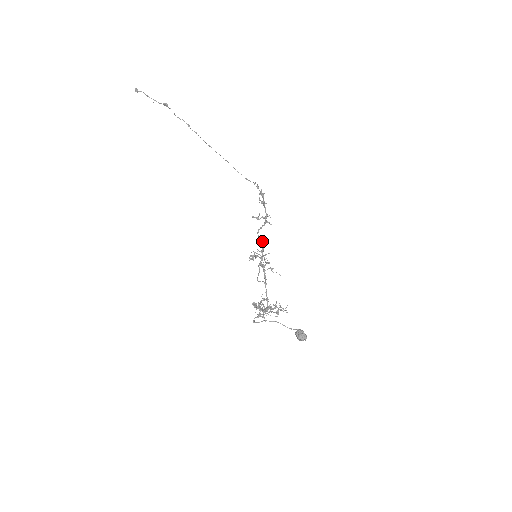
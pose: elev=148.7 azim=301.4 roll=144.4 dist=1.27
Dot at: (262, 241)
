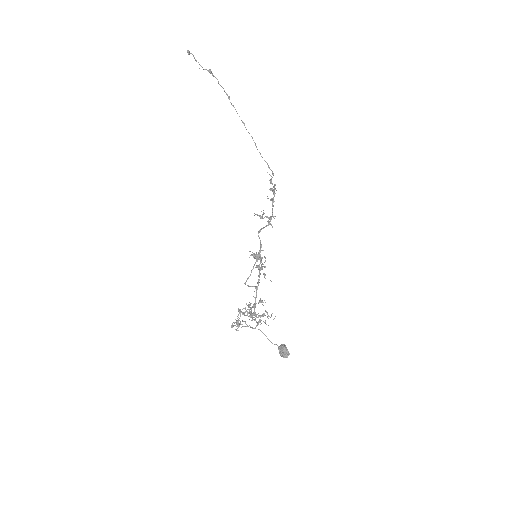
Dot at: occluded
